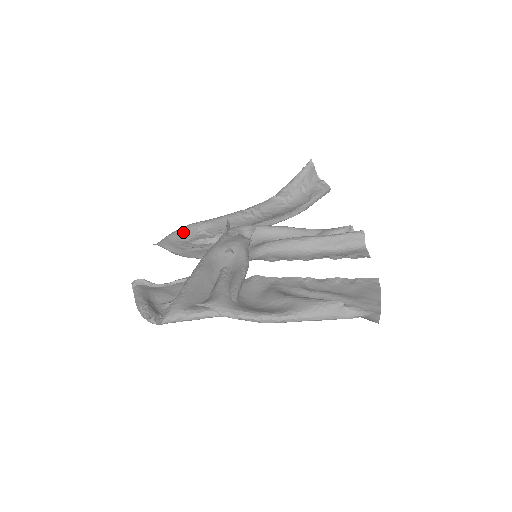
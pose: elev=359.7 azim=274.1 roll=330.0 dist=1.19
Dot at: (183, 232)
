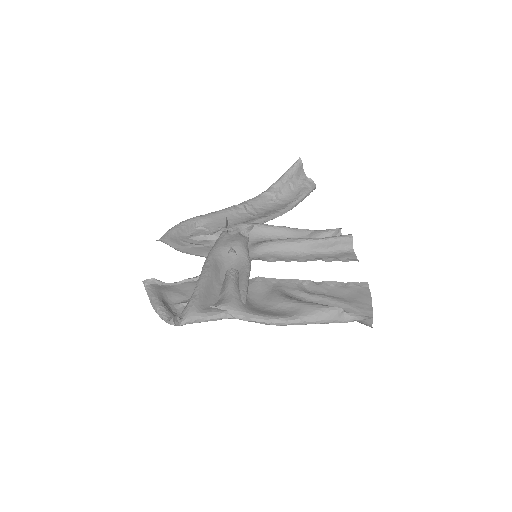
Dot at: (183, 227)
